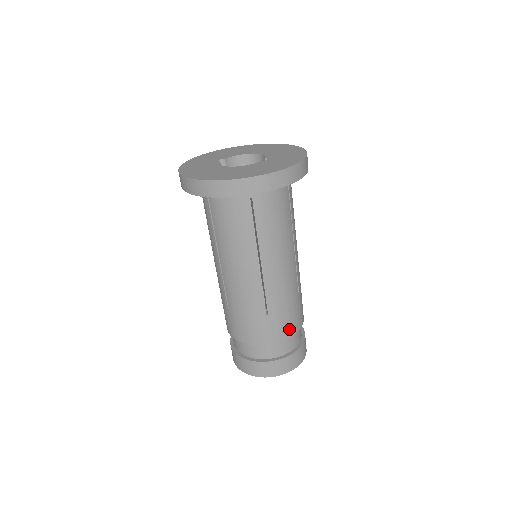
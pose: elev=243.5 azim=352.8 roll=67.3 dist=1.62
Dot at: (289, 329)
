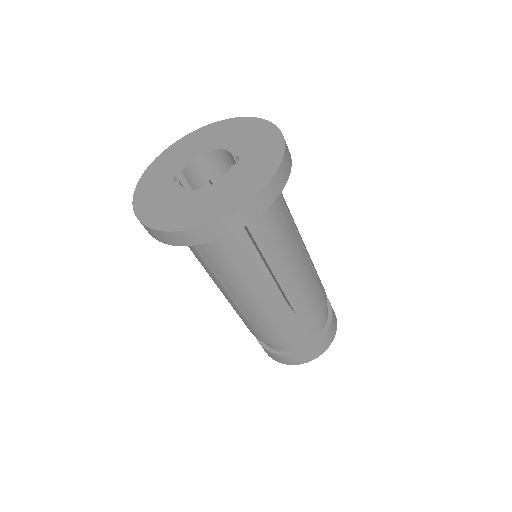
Dot at: (319, 313)
